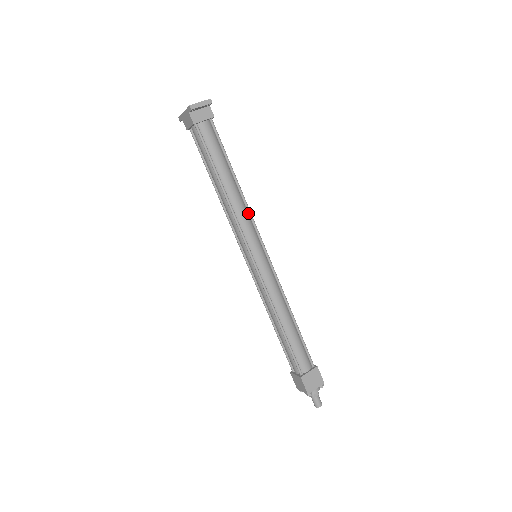
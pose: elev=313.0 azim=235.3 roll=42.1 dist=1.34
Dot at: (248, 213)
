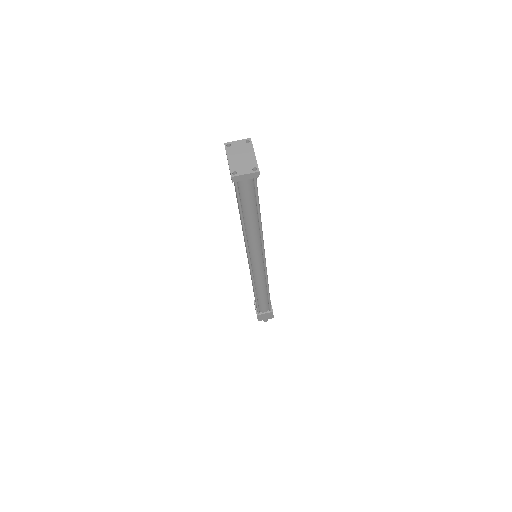
Dot at: (260, 239)
